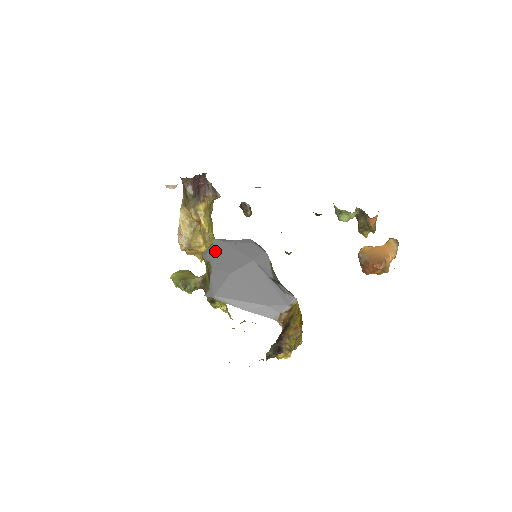
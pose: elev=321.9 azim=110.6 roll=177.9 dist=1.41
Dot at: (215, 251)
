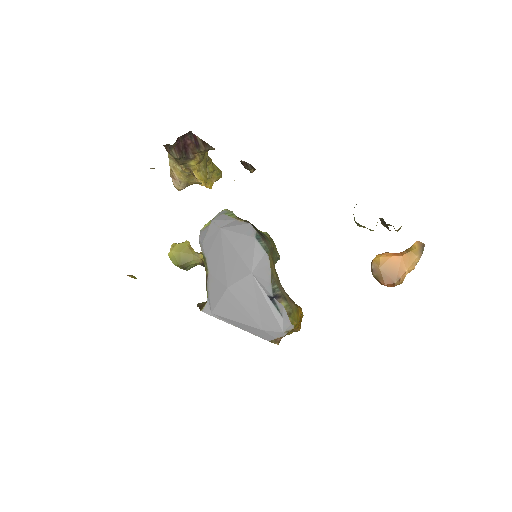
Dot at: (211, 242)
